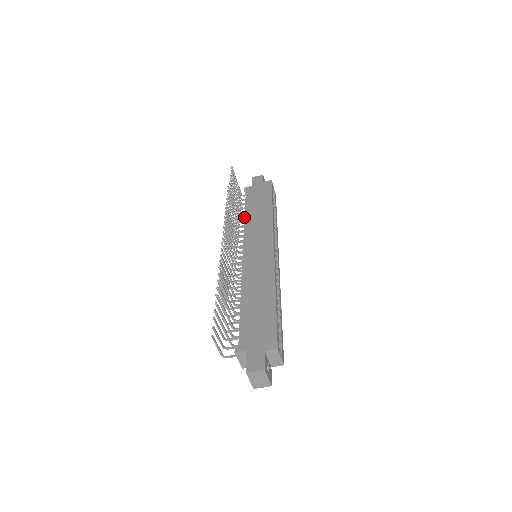
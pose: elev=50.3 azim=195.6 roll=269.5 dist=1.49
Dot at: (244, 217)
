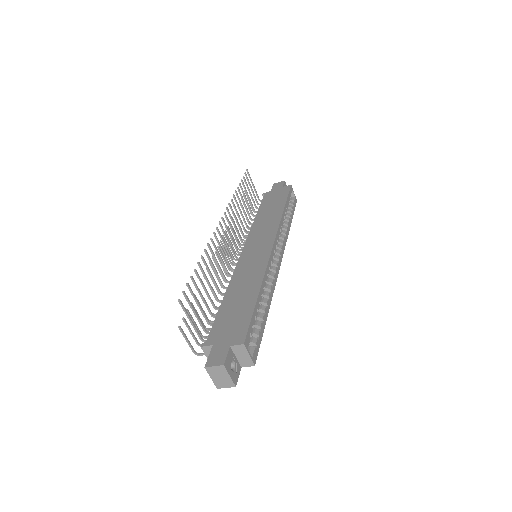
Dot at: occluded
